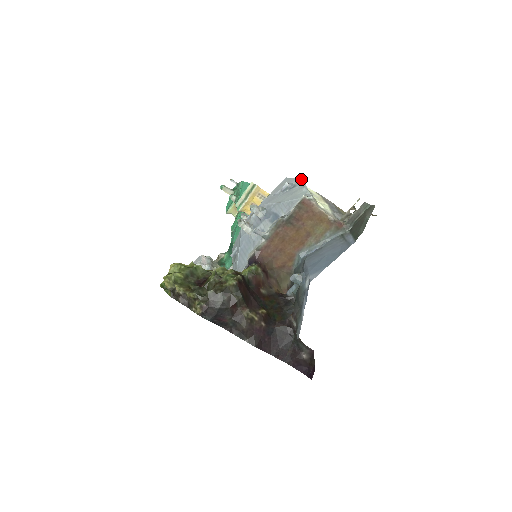
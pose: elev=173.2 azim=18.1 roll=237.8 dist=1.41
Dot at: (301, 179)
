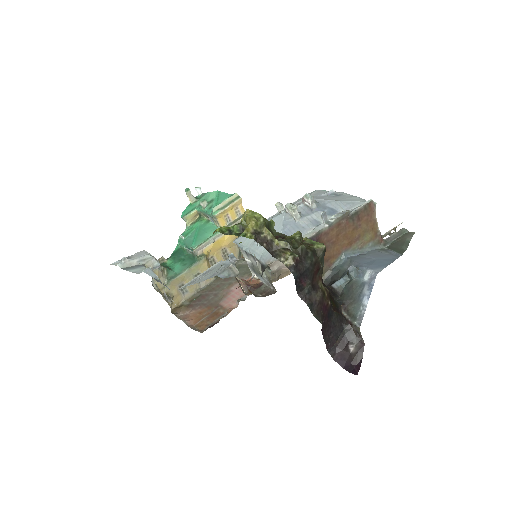
Dot at: (342, 193)
